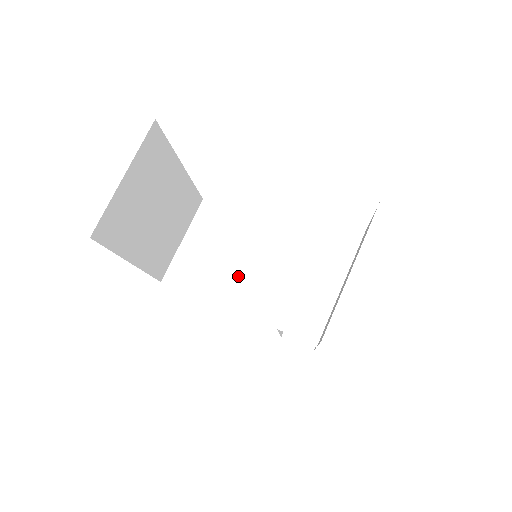
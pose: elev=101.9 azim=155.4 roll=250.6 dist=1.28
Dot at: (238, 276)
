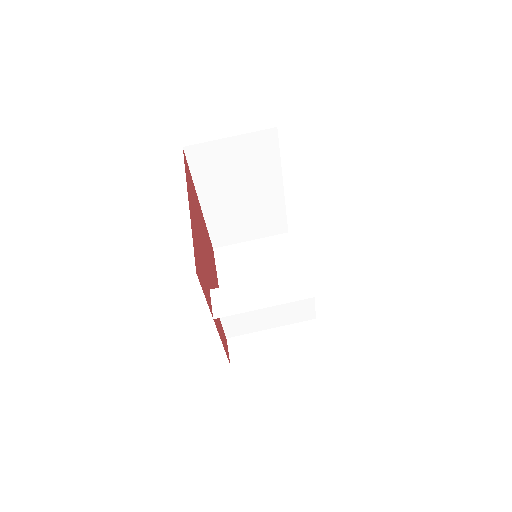
Dot at: occluded
